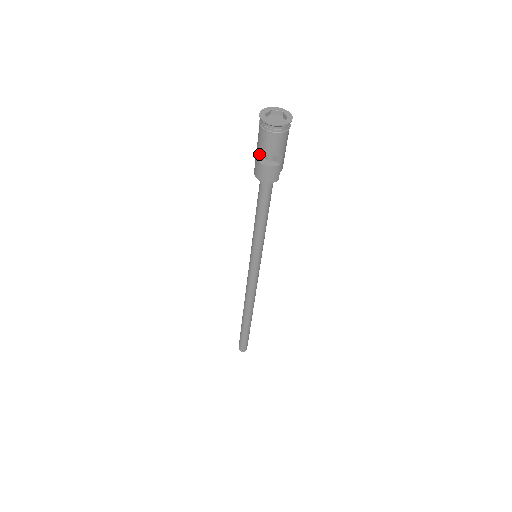
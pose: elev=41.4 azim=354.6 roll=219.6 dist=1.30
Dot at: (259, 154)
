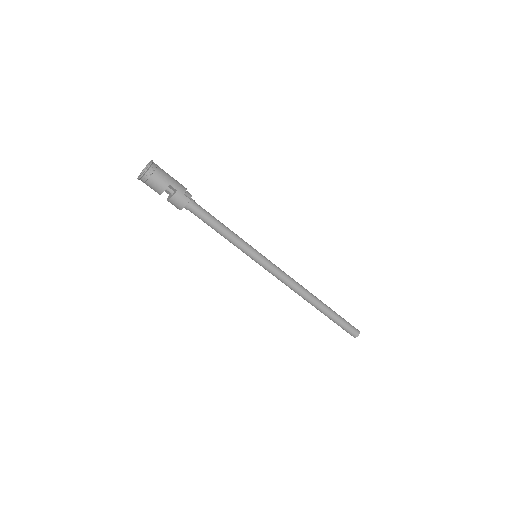
Dot at: (169, 196)
